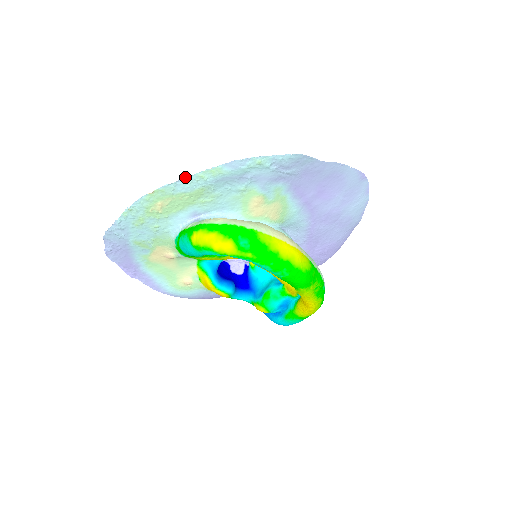
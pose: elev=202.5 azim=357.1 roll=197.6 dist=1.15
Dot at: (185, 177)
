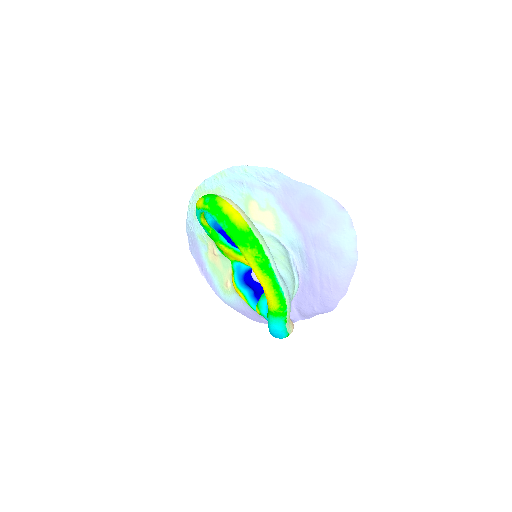
Dot at: (209, 177)
